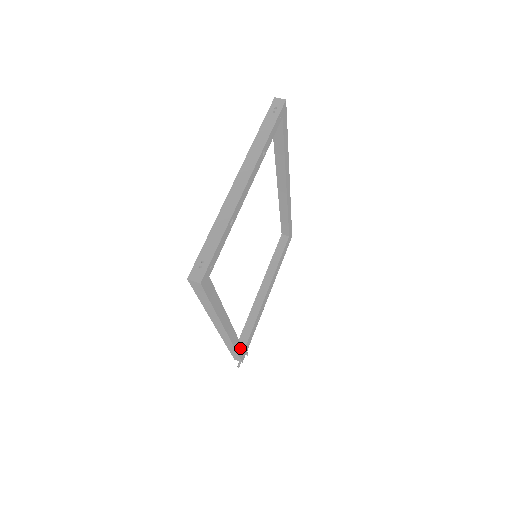
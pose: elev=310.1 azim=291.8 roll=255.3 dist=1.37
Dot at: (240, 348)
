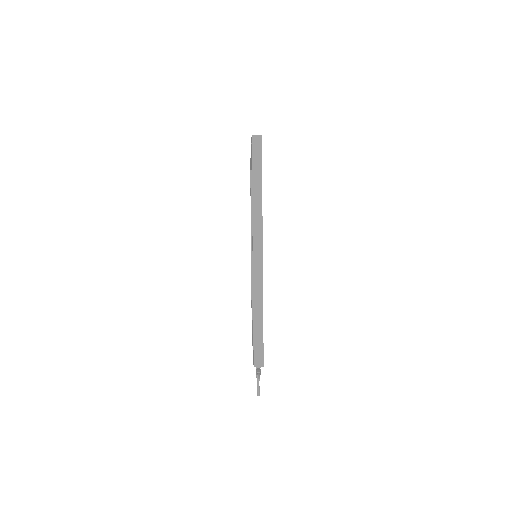
Dot at: occluded
